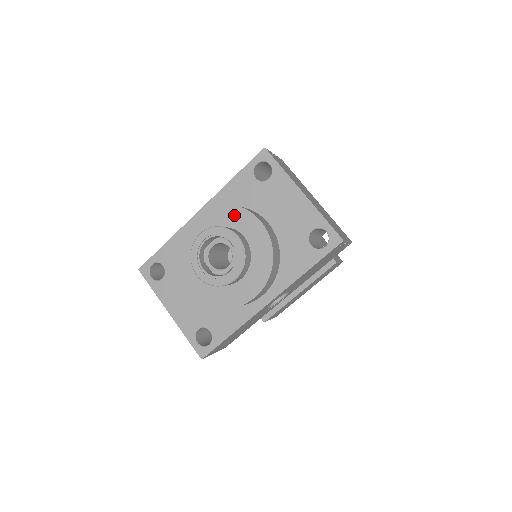
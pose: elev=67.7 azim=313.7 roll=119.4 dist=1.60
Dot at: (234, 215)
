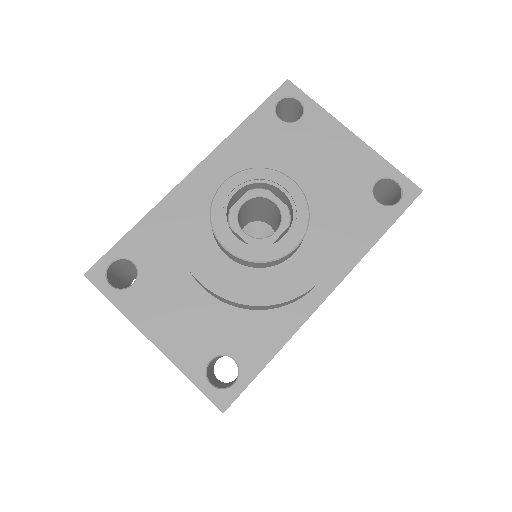
Dot at: (269, 158)
